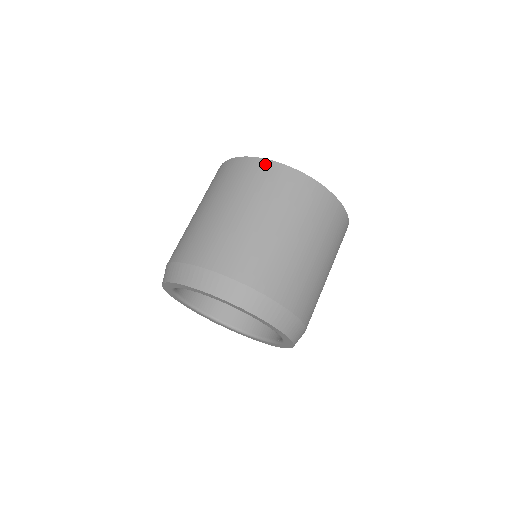
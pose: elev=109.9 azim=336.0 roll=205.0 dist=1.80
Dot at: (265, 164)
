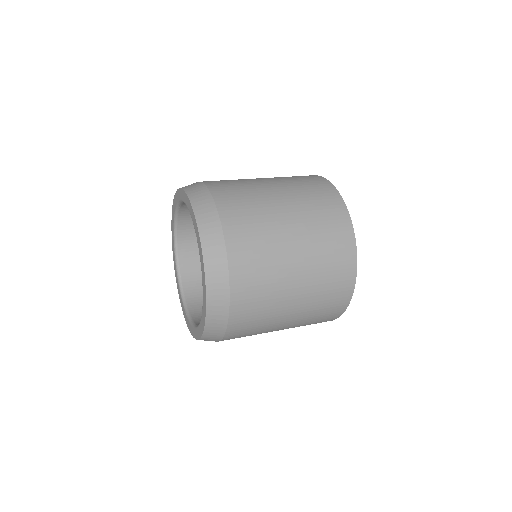
Dot at: occluded
